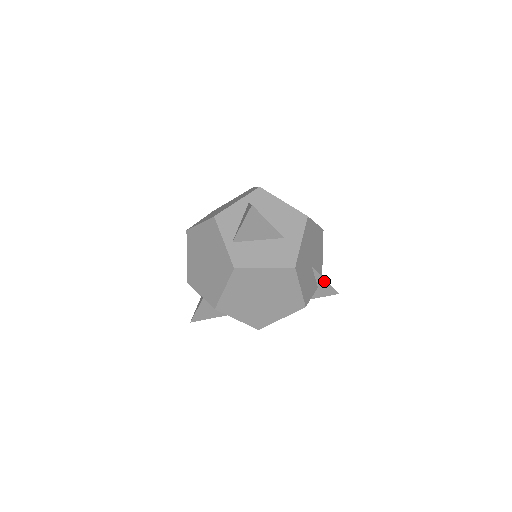
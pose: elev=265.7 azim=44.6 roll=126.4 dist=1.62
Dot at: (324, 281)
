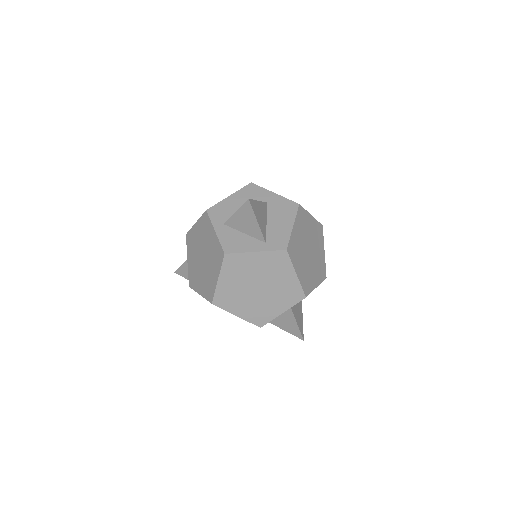
Dot at: occluded
